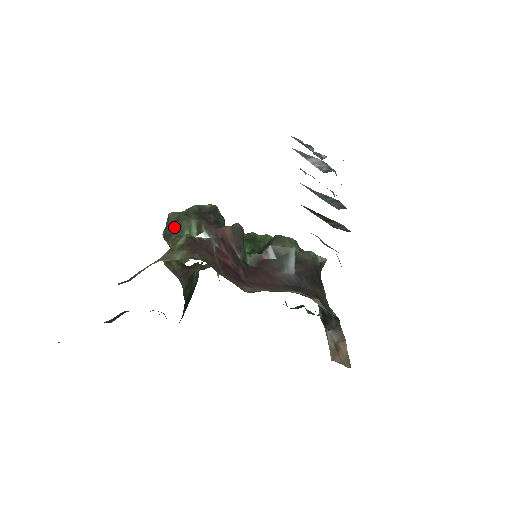
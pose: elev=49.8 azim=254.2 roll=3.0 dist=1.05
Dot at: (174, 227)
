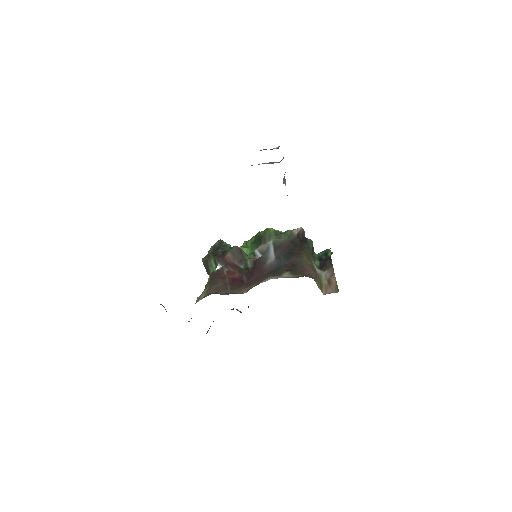
Dot at: (207, 268)
